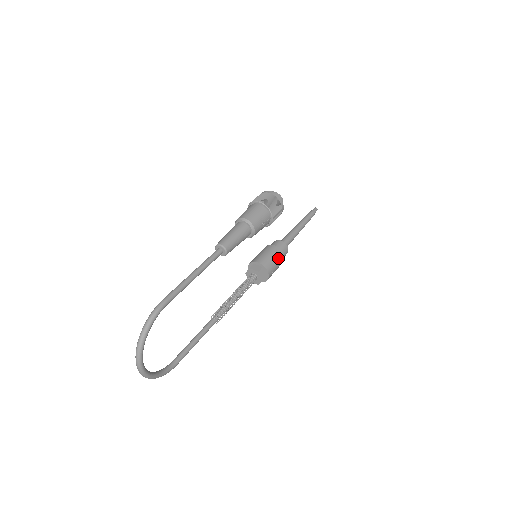
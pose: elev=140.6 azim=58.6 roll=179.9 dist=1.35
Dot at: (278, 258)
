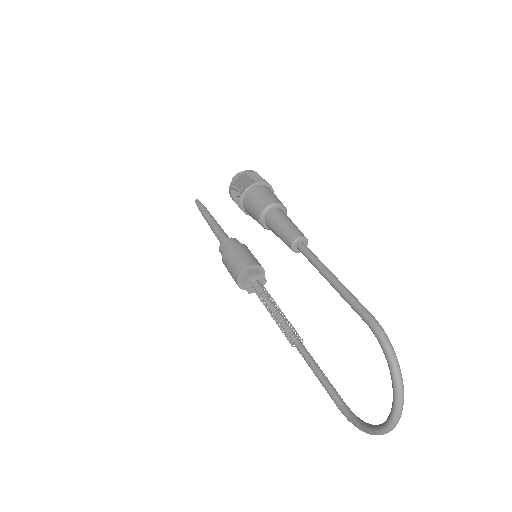
Dot at: occluded
